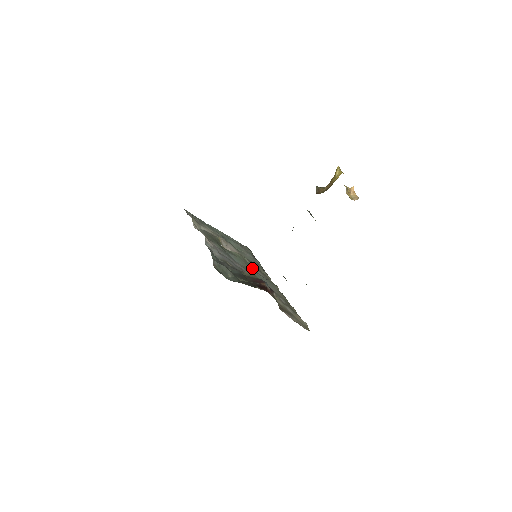
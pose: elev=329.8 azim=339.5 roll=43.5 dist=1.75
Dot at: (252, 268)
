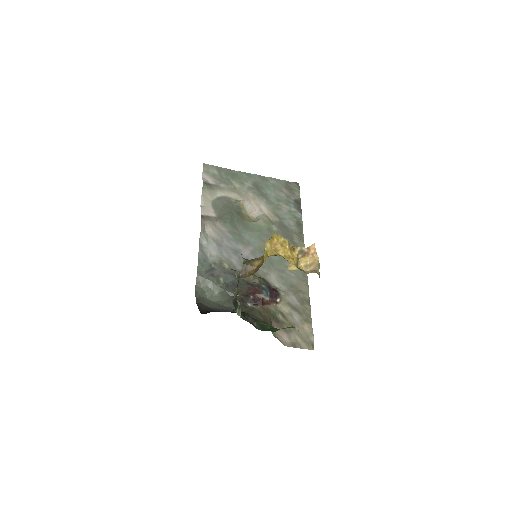
Dot at: occluded
